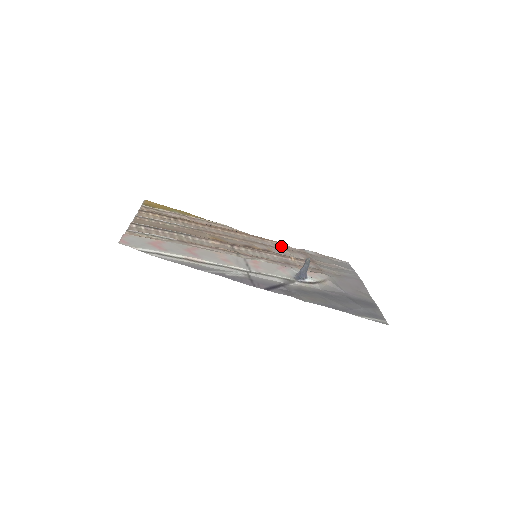
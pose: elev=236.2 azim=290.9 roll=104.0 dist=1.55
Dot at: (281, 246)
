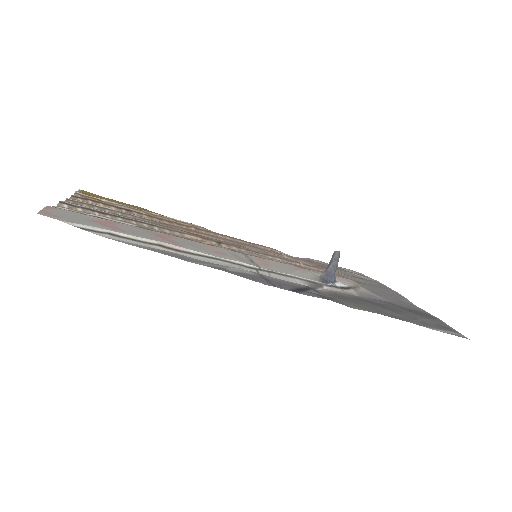
Dot at: occluded
